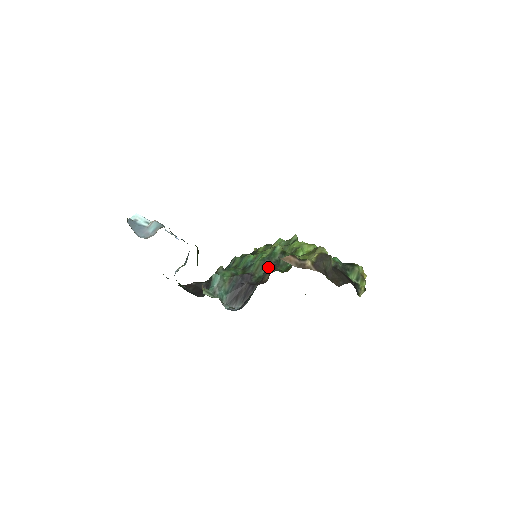
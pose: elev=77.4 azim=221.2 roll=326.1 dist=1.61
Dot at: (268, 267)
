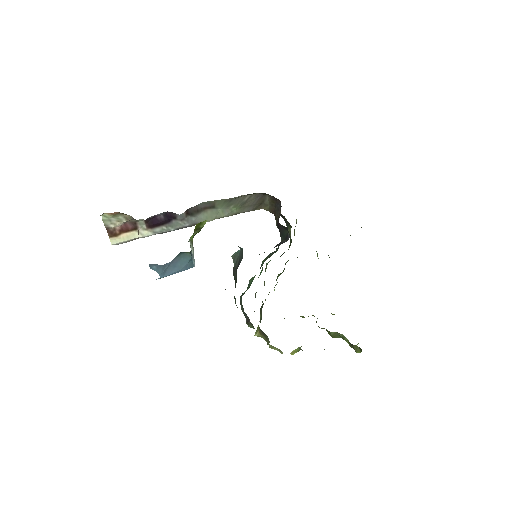
Dot at: (275, 251)
